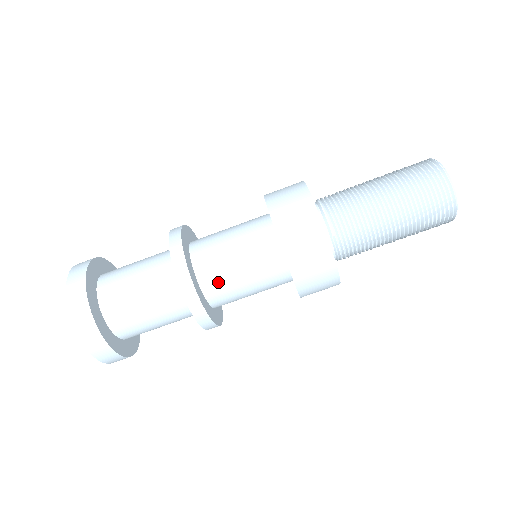
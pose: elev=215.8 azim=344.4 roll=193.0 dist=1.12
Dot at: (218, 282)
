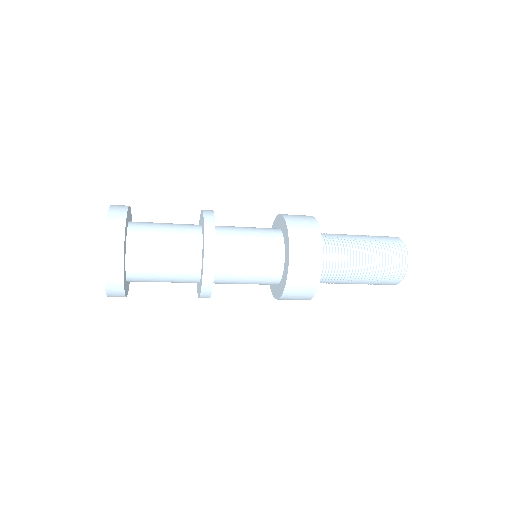
Dot at: (229, 260)
